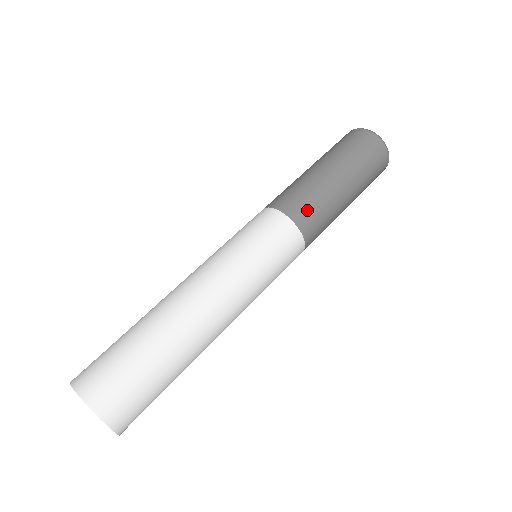
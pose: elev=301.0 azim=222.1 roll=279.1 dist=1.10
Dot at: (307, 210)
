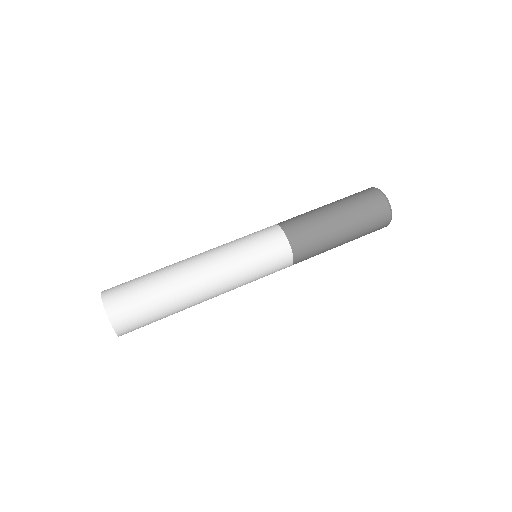
Dot at: (306, 245)
